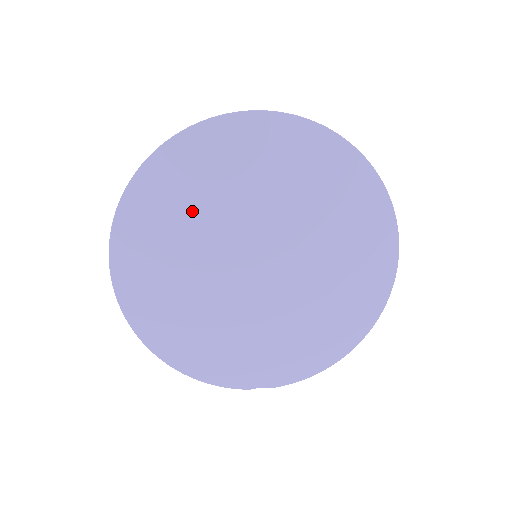
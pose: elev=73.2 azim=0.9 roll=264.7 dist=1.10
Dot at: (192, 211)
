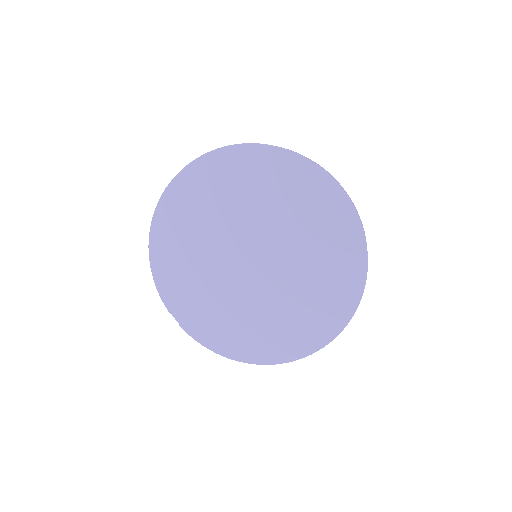
Dot at: (252, 195)
